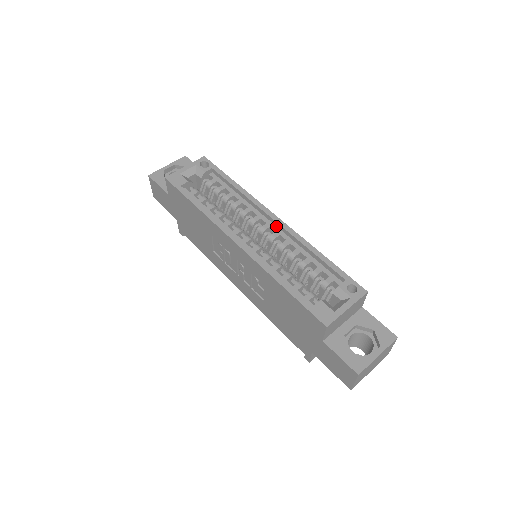
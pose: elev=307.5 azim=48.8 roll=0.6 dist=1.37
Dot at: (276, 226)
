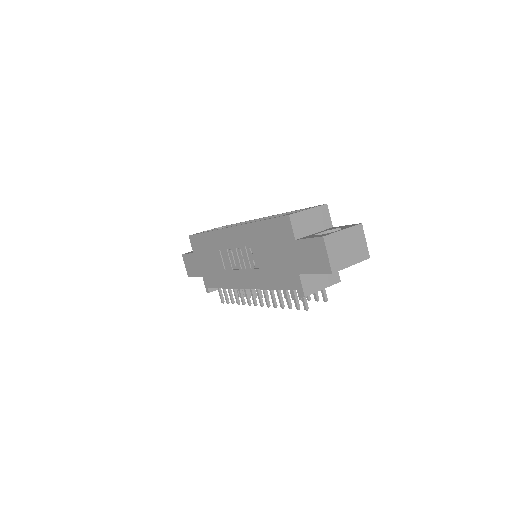
Dot at: occluded
